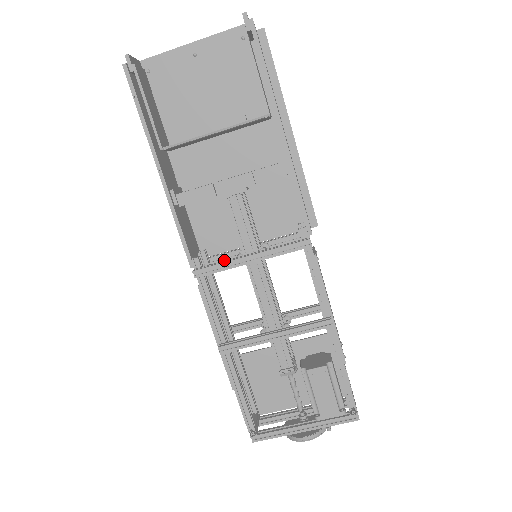
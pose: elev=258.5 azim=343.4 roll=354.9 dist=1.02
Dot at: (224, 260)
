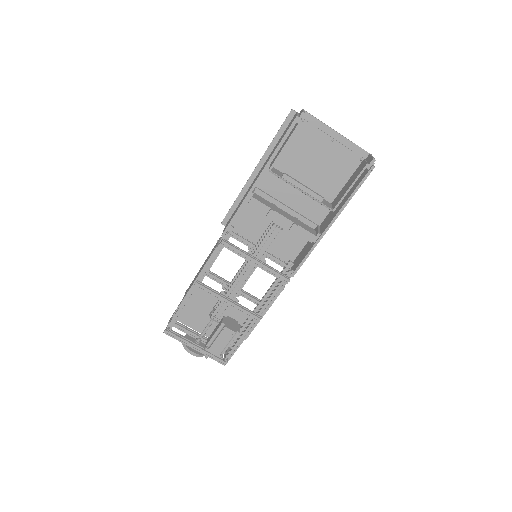
Dot at: (238, 240)
